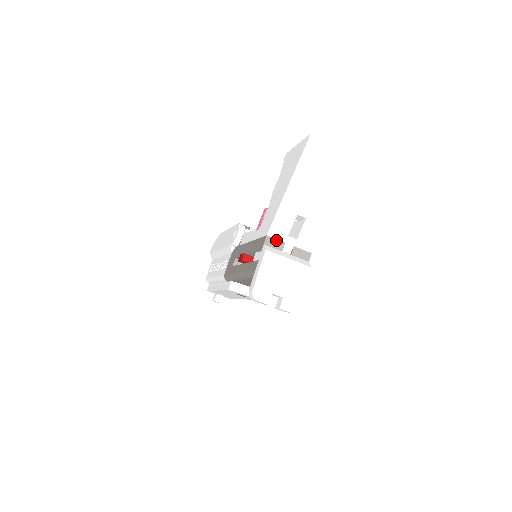
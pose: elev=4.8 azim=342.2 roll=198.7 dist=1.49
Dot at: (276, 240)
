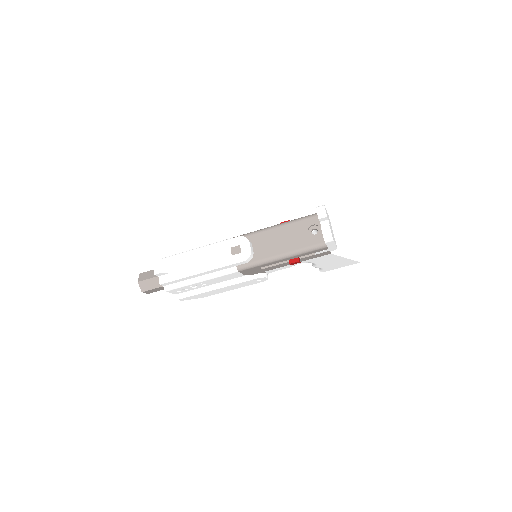
Dot at: occluded
